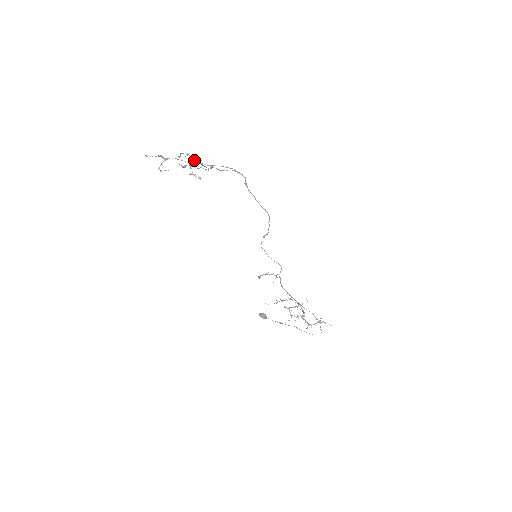
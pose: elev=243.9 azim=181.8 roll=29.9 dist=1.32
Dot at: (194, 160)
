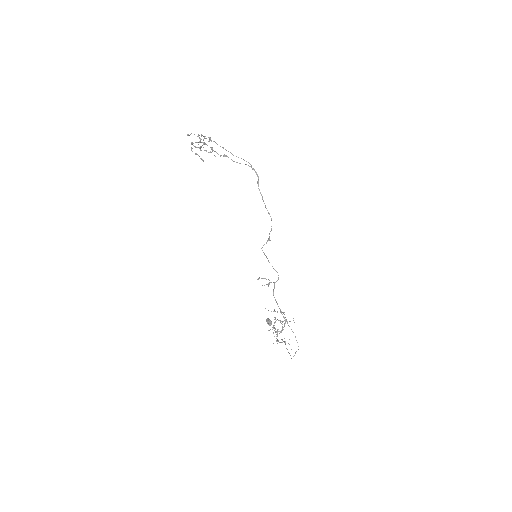
Dot at: (200, 142)
